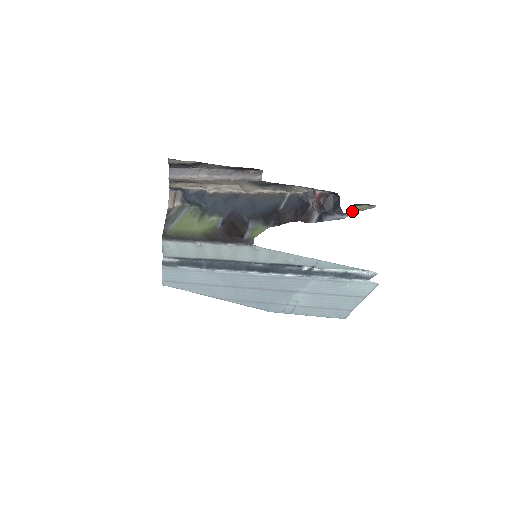
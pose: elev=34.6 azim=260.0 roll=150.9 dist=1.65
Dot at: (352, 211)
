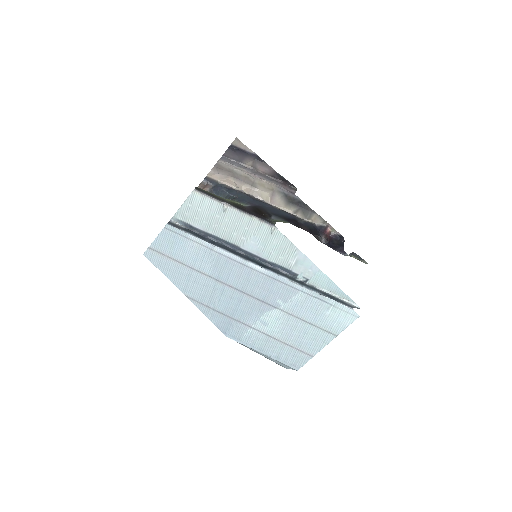
Dot at: (350, 256)
